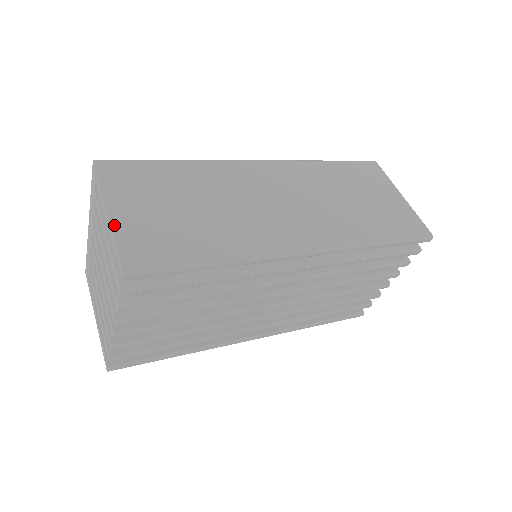
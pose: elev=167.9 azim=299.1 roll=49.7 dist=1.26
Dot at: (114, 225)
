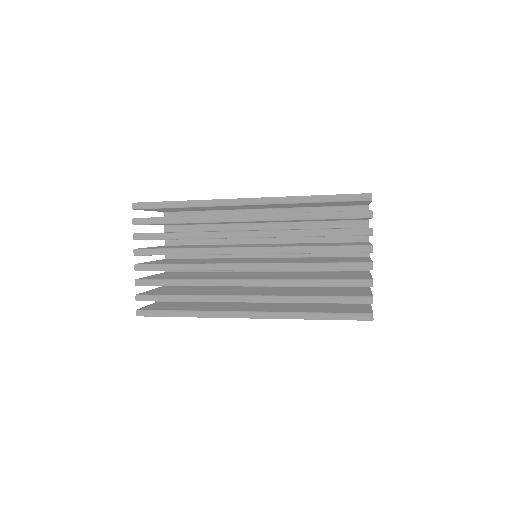
Dot at: occluded
